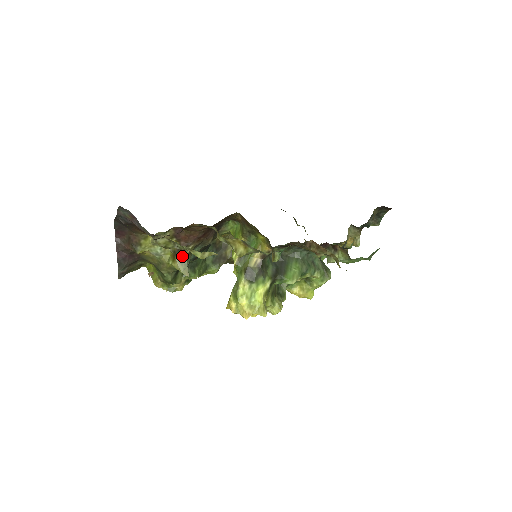
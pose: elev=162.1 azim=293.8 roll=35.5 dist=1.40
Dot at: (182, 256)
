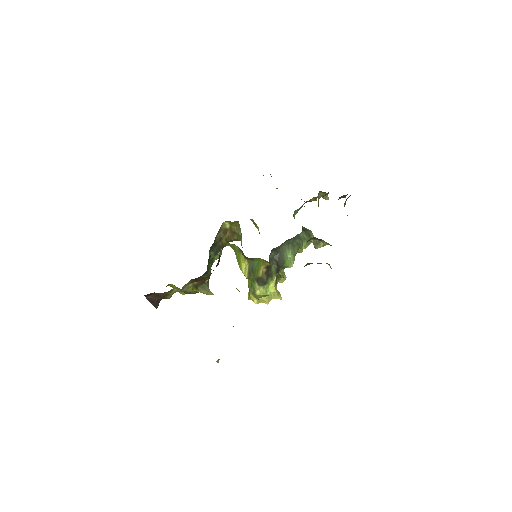
Dot at: (203, 286)
